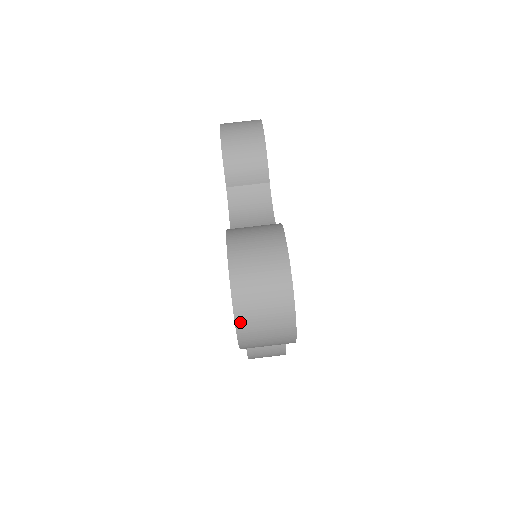
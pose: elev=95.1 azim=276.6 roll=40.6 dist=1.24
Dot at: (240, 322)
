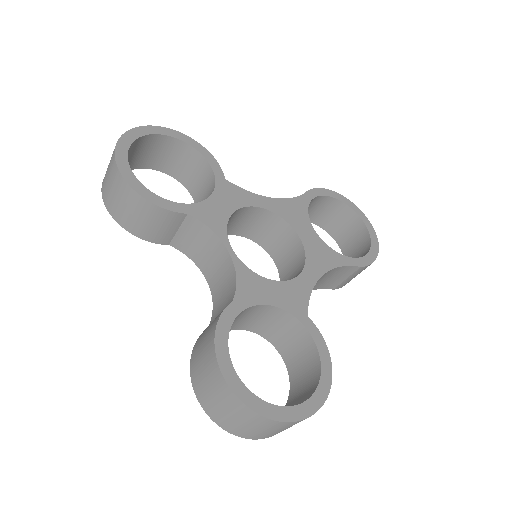
Dot at: (265, 437)
